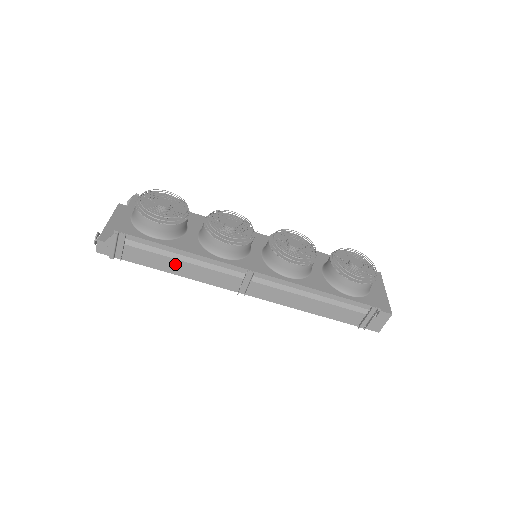
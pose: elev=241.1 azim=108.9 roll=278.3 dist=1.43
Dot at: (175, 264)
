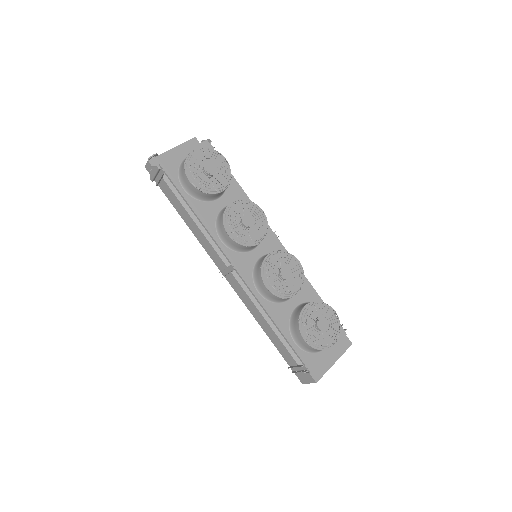
Dot at: (189, 218)
